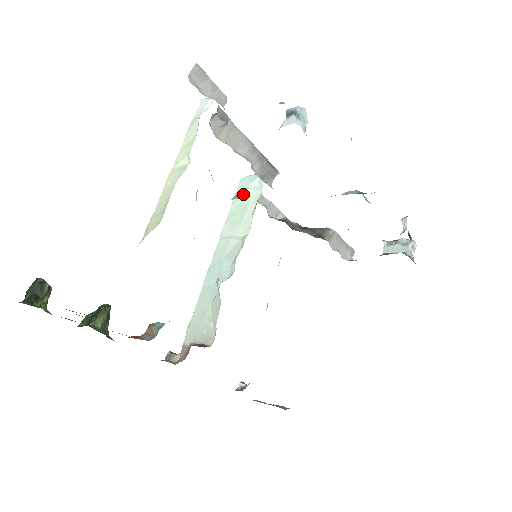
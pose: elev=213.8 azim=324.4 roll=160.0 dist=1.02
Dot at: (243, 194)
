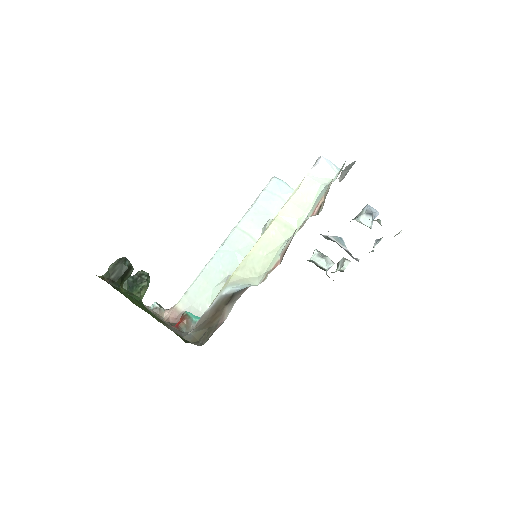
Dot at: (273, 199)
